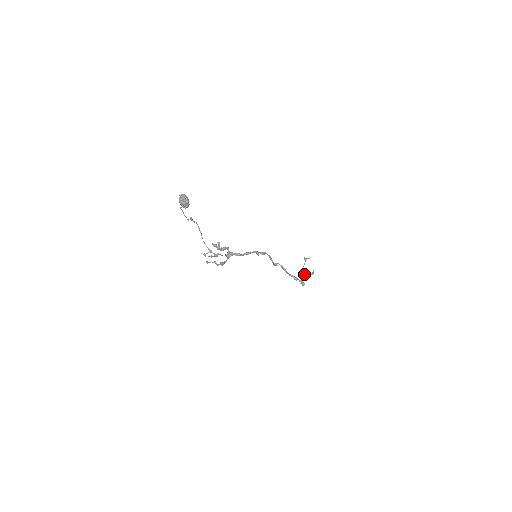
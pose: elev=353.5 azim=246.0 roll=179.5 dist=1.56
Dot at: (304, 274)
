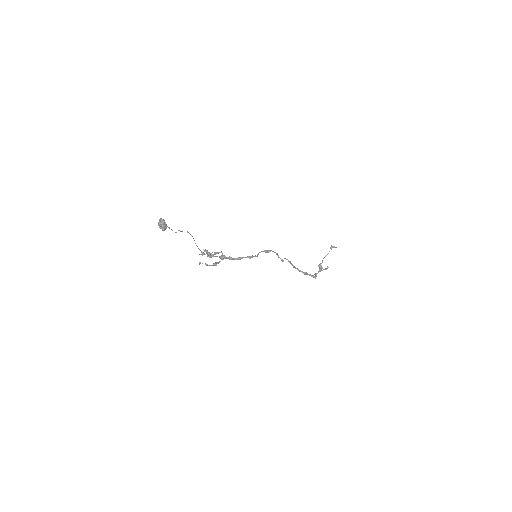
Dot at: (320, 266)
